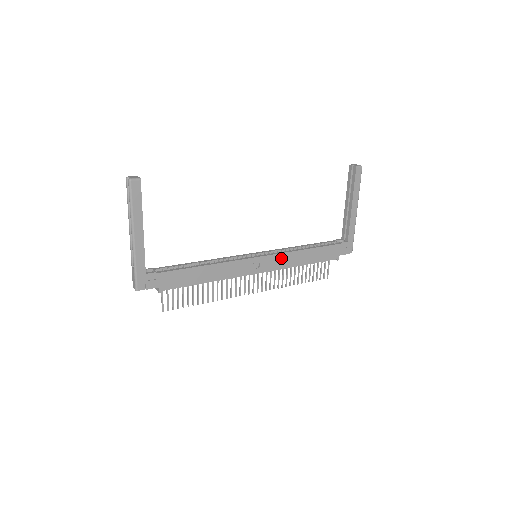
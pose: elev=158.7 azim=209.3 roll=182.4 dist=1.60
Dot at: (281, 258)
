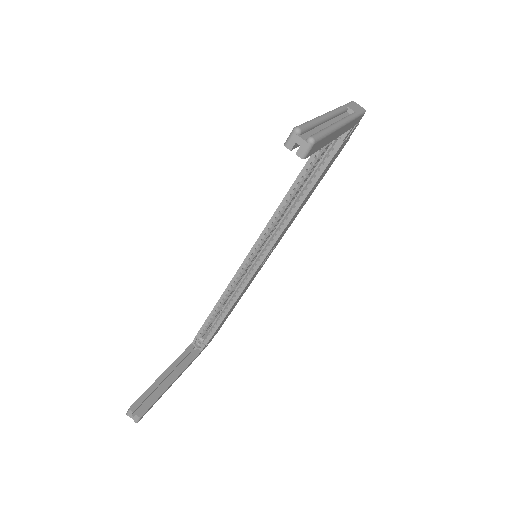
Dot at: (282, 233)
